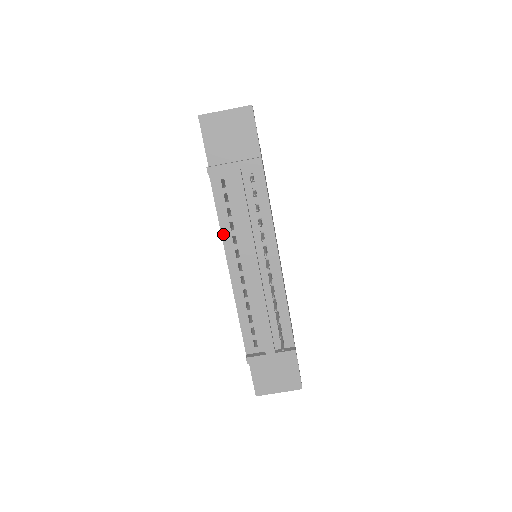
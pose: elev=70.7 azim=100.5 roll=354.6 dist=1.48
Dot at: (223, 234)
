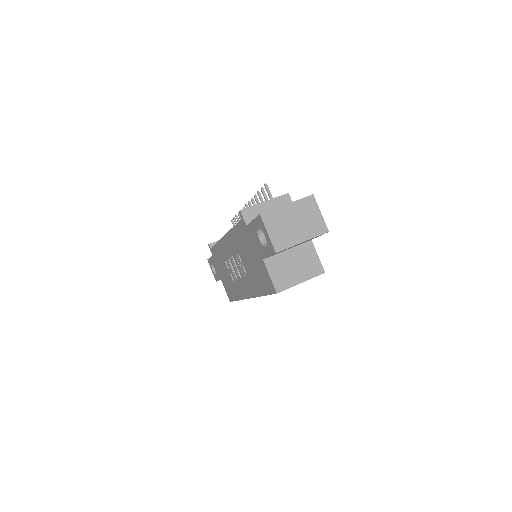
Dot at: occluded
